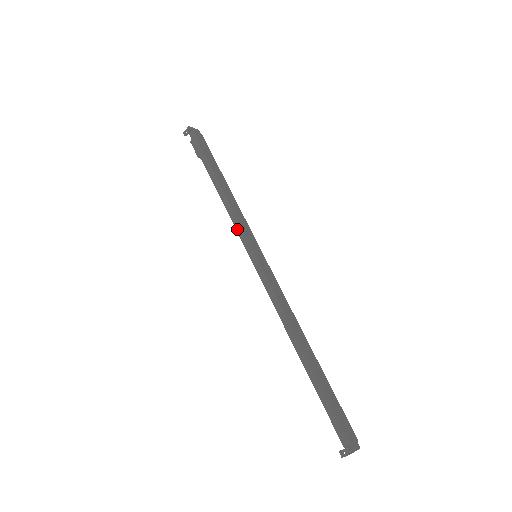
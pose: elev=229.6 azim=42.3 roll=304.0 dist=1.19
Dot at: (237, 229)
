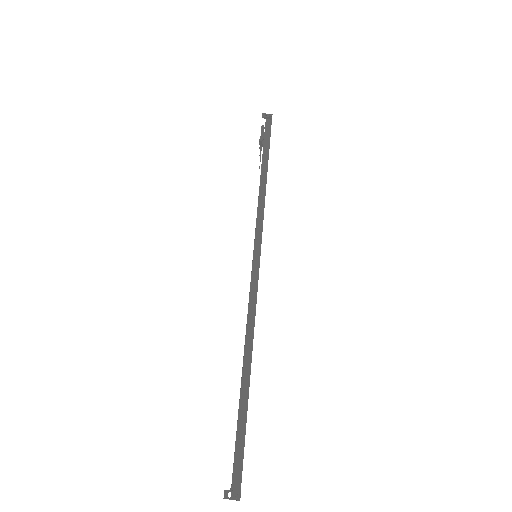
Dot at: (258, 221)
